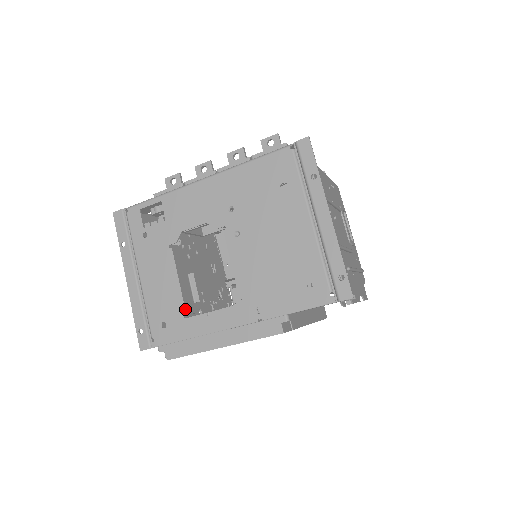
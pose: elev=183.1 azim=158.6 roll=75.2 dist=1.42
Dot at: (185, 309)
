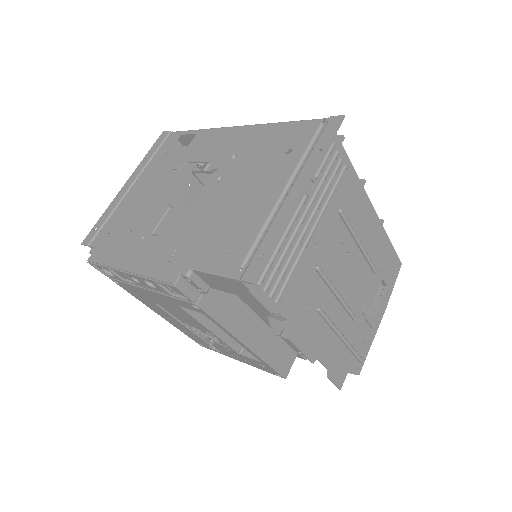
Dot at: (134, 225)
